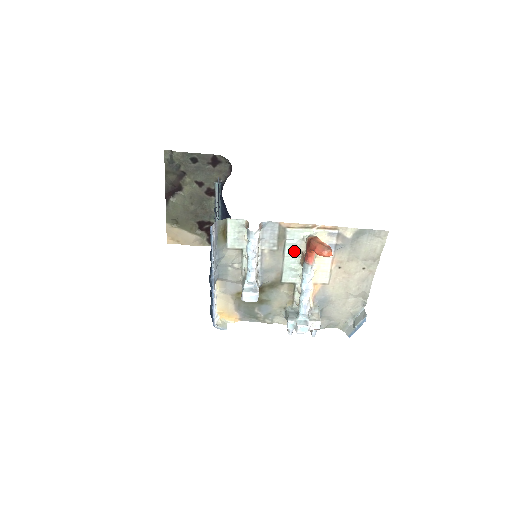
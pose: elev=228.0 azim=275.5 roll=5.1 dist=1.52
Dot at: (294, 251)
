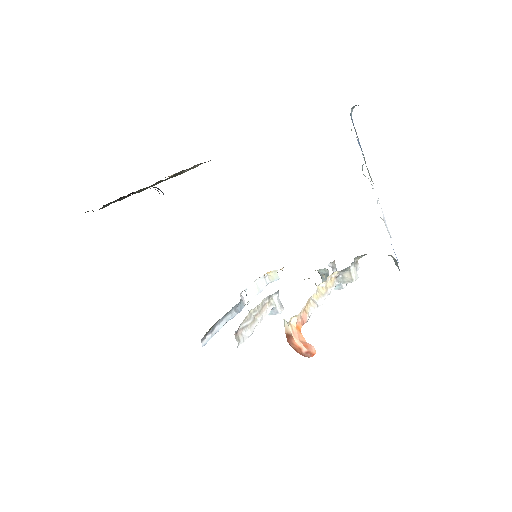
Dot at: occluded
